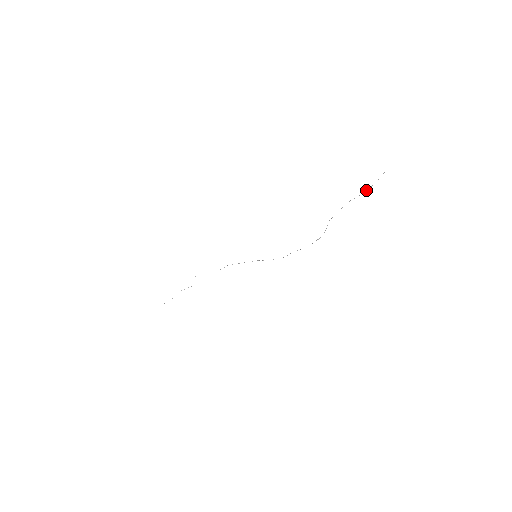
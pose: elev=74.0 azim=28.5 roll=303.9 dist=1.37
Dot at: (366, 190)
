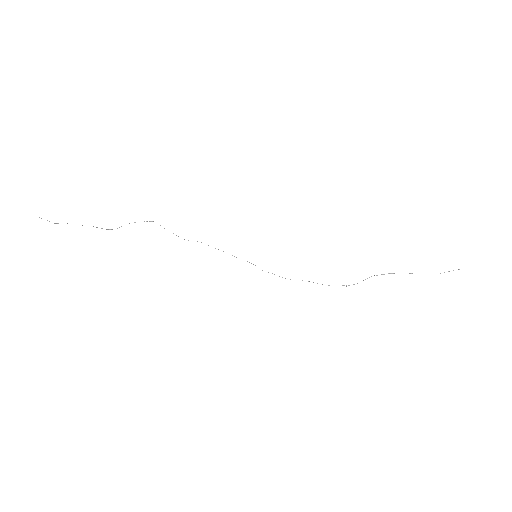
Dot at: occluded
